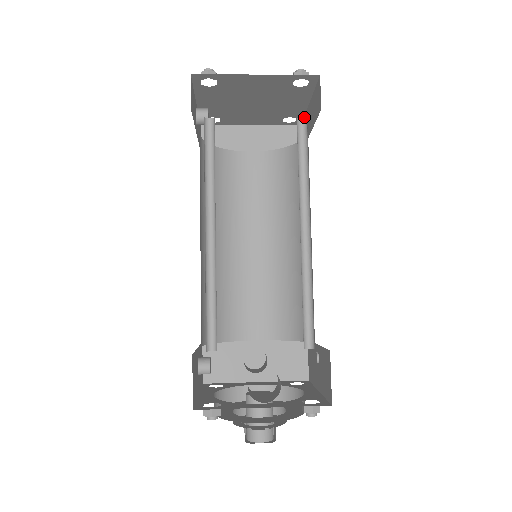
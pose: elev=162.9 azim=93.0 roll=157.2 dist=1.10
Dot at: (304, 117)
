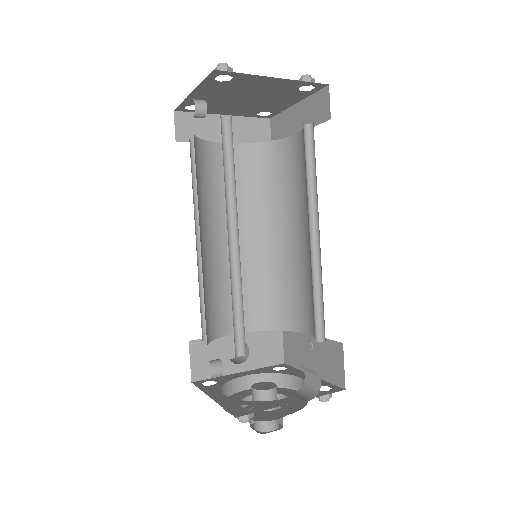
Dot at: (281, 113)
